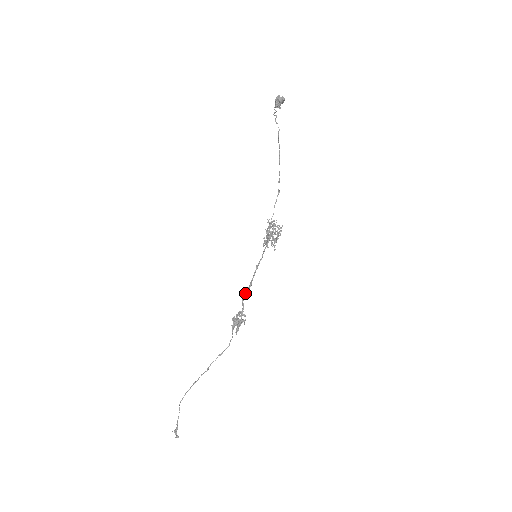
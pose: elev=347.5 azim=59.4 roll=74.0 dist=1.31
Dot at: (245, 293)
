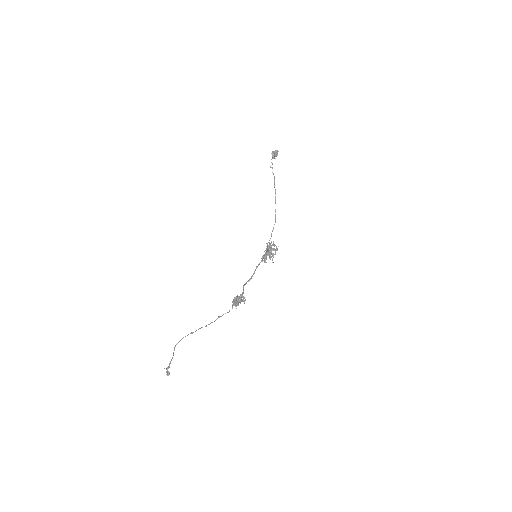
Dot at: (245, 283)
